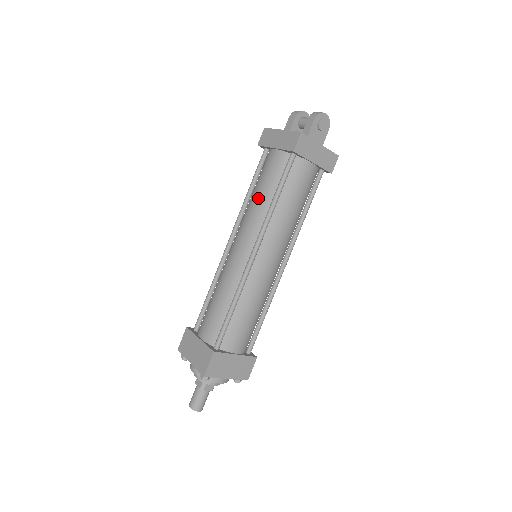
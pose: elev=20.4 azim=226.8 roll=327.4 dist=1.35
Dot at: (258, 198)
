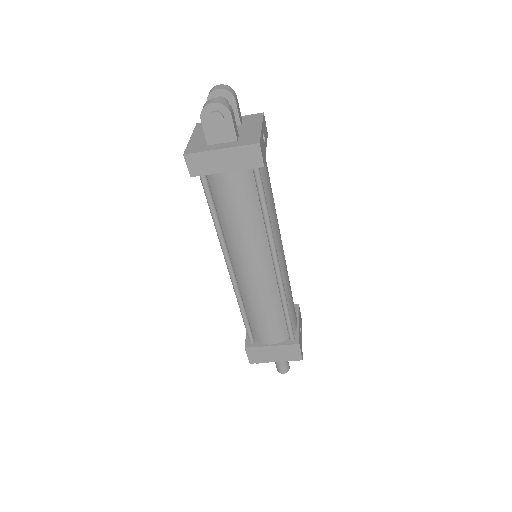
Dot at: occluded
